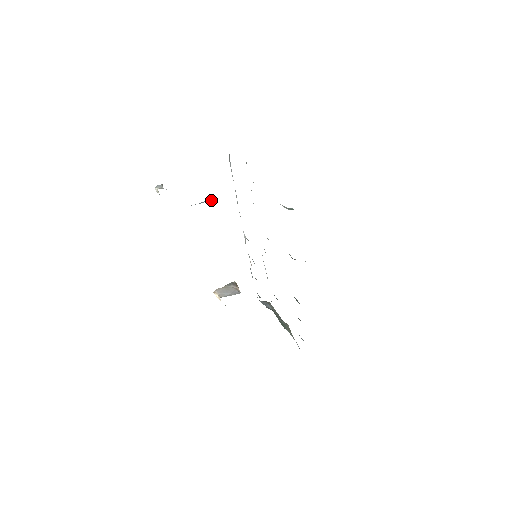
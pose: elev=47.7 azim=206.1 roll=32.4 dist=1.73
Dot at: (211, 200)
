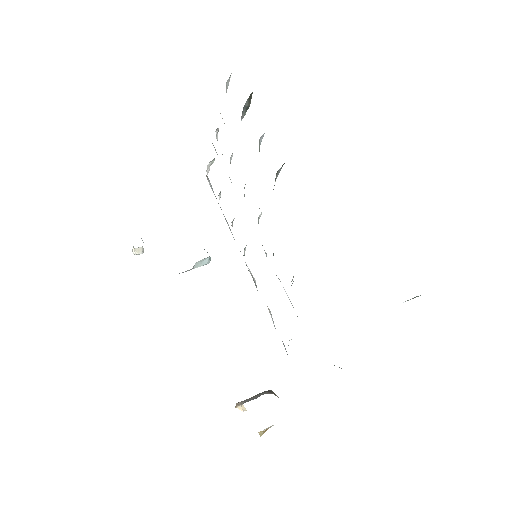
Dot at: occluded
